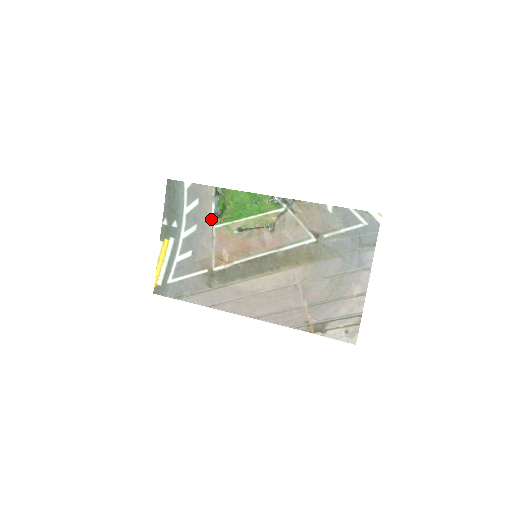
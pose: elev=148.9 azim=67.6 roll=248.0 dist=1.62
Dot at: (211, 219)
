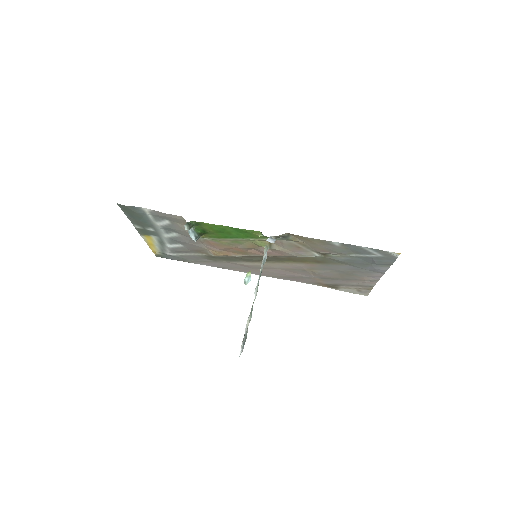
Dot at: occluded
